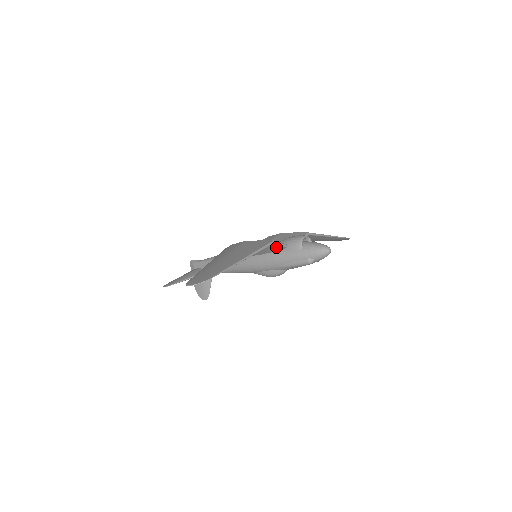
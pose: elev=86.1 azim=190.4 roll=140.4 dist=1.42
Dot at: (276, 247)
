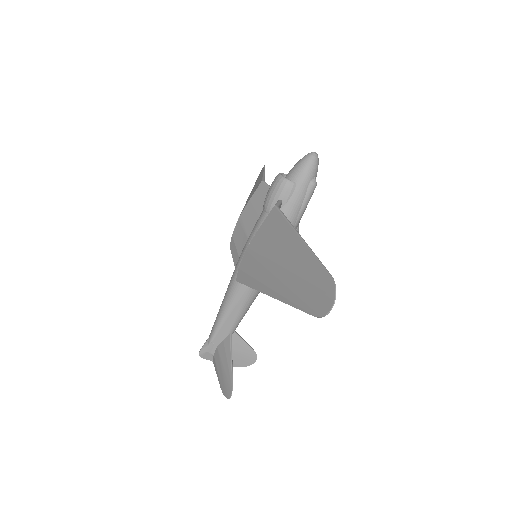
Dot at: occluded
